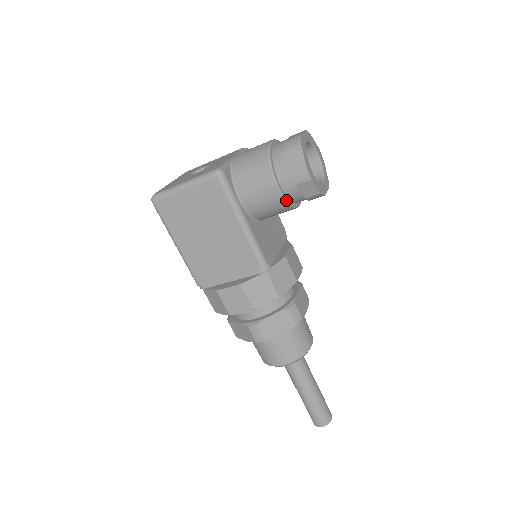
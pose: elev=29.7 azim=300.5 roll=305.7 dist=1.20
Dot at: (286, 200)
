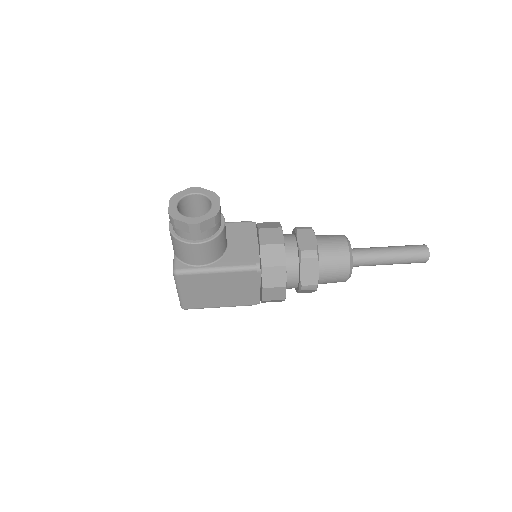
Dot at: (211, 240)
